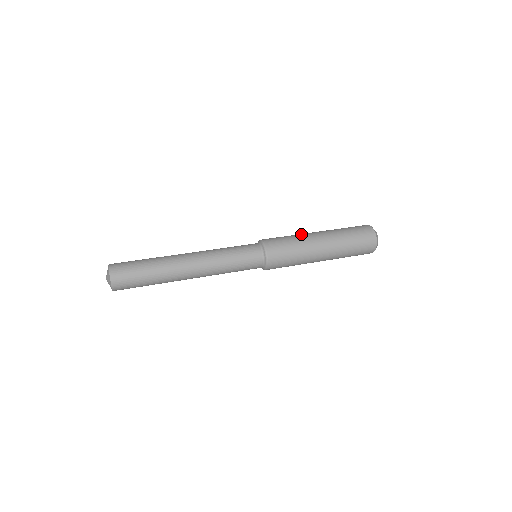
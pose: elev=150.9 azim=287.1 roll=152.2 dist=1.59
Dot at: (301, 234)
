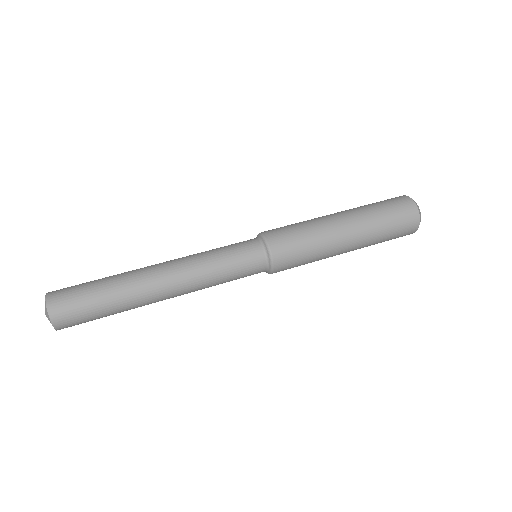
Dot at: (314, 218)
